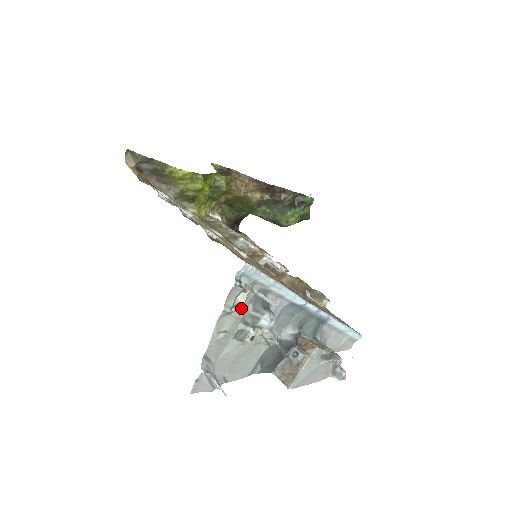
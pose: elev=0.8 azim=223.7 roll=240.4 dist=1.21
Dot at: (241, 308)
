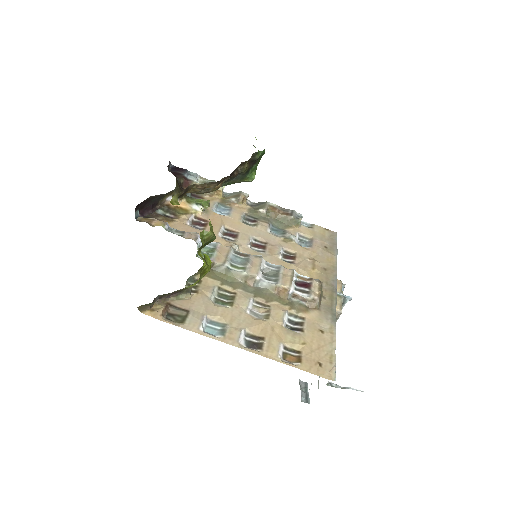
Dot at: occluded
